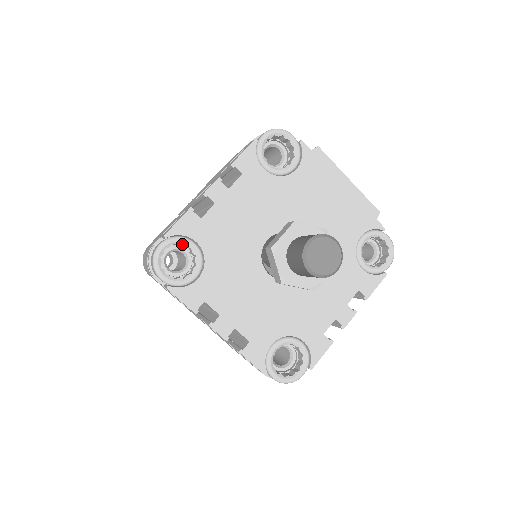
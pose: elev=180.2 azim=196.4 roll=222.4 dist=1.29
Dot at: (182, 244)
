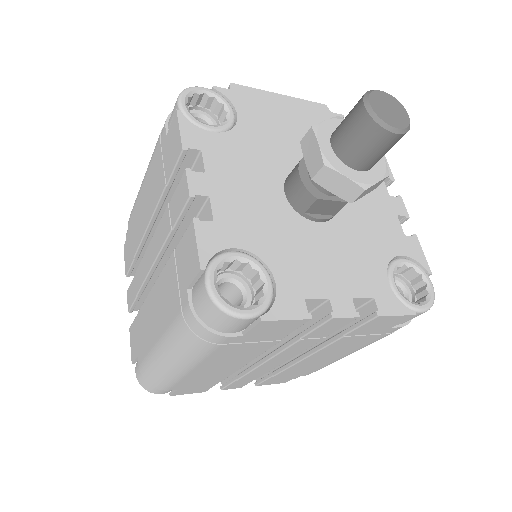
Dot at: (222, 266)
